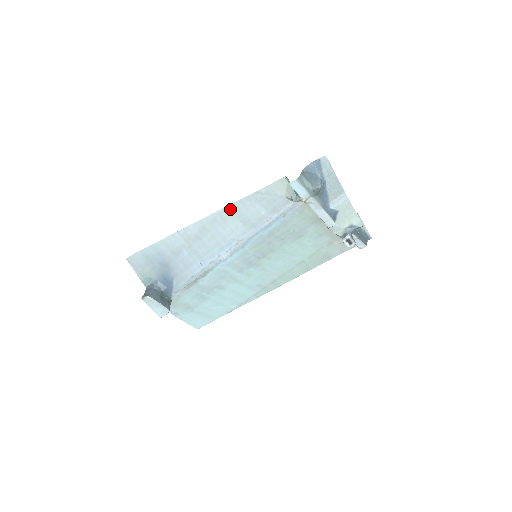
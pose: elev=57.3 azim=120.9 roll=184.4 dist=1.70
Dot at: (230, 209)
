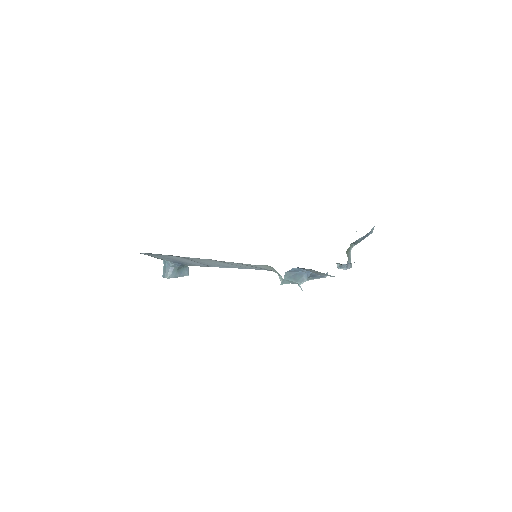
Dot at: (220, 261)
